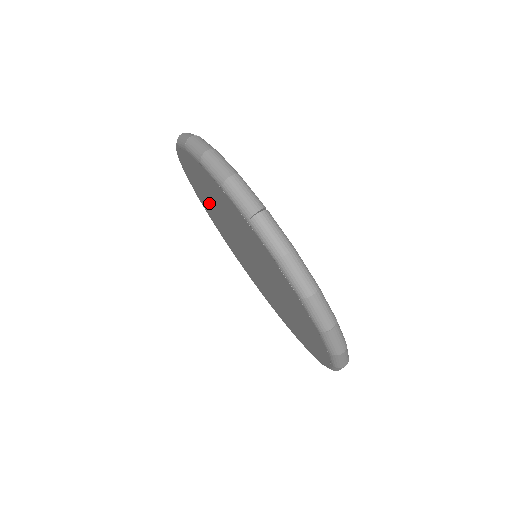
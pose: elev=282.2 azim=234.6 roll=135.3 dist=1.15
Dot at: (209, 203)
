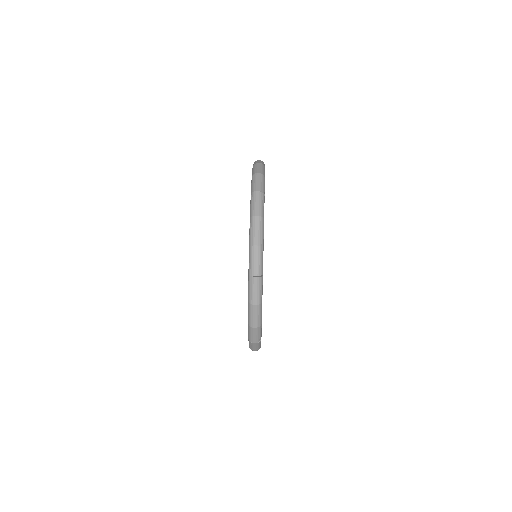
Dot at: occluded
